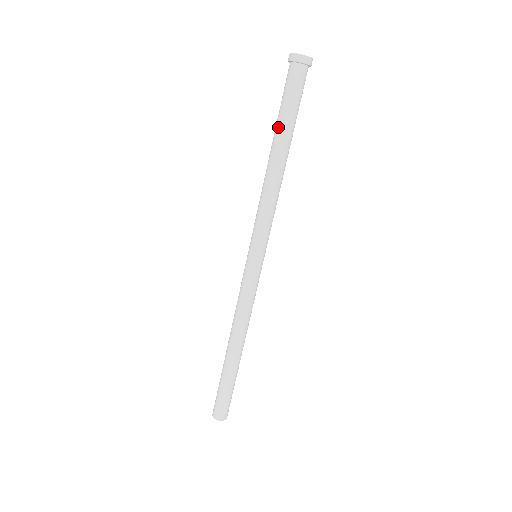
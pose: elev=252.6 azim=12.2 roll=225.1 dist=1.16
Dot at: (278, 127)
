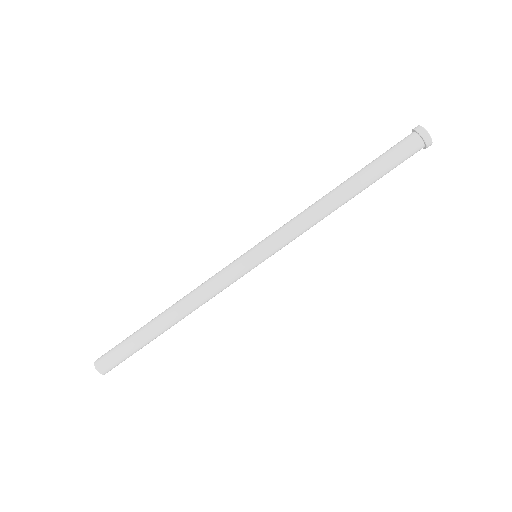
Dot at: (362, 169)
